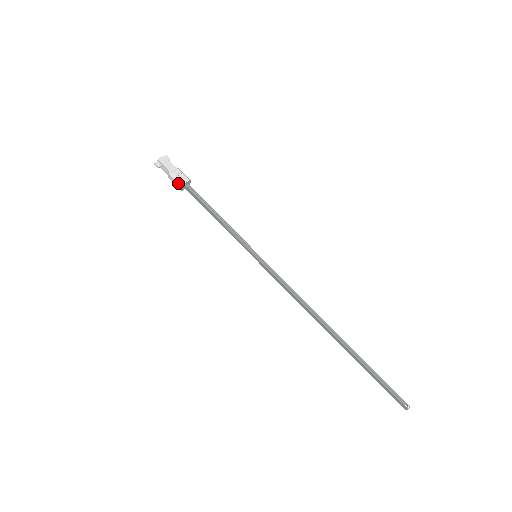
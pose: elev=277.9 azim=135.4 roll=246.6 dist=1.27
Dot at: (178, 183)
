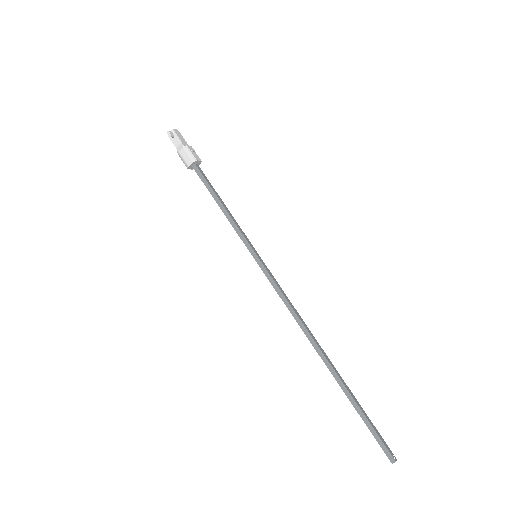
Dot at: (190, 157)
